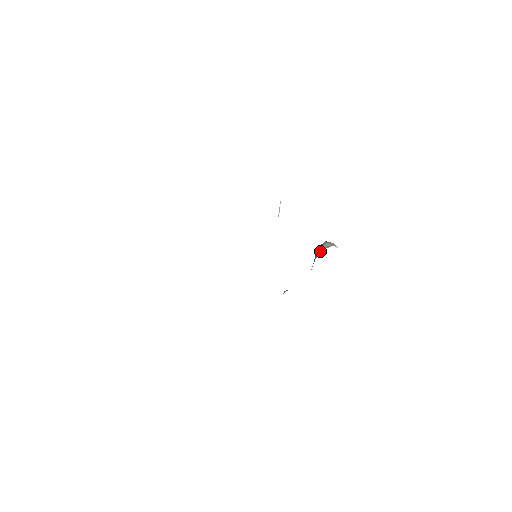
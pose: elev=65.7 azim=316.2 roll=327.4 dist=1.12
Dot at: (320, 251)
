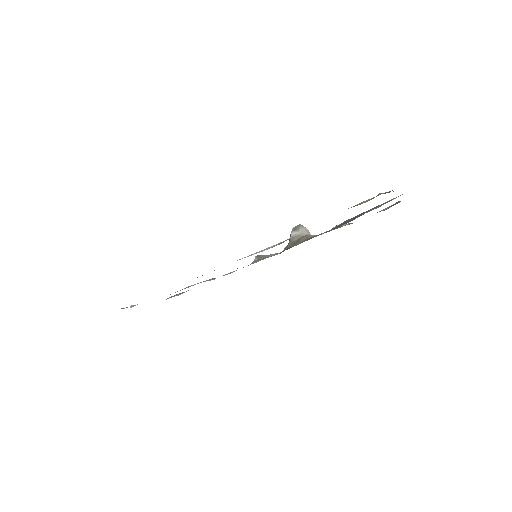
Dot at: (296, 236)
